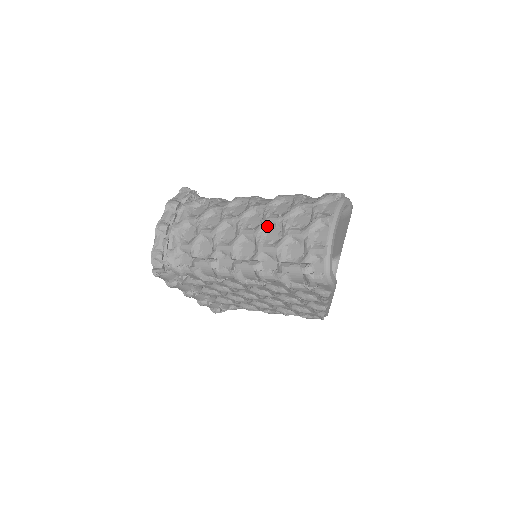
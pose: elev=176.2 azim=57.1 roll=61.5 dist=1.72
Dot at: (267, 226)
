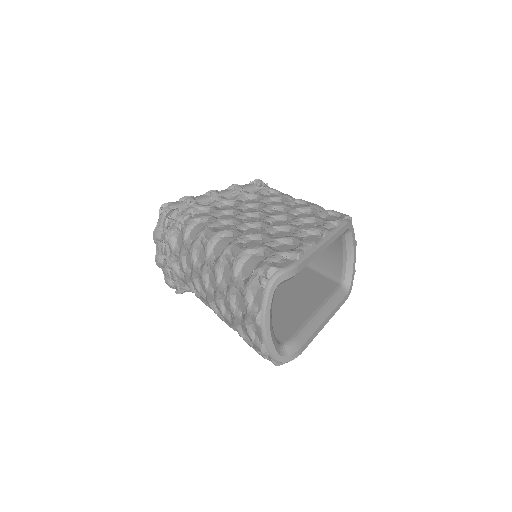
Dot at: (220, 297)
